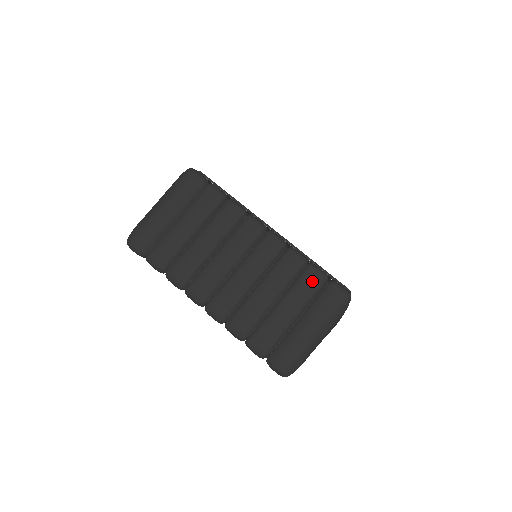
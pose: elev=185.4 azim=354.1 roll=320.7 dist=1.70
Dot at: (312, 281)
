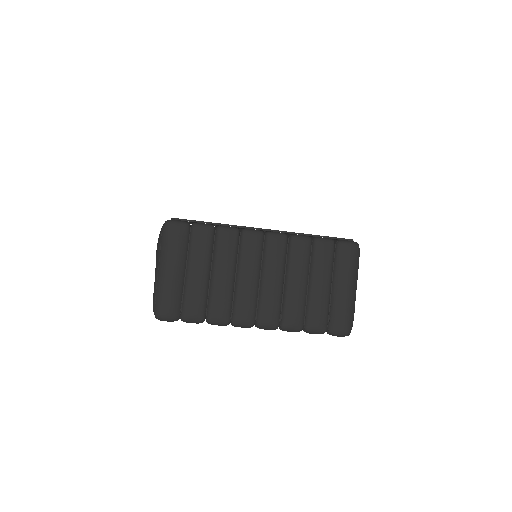
Dot at: (325, 252)
